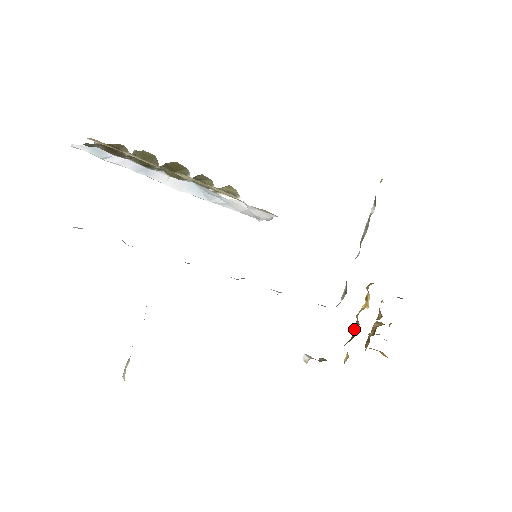
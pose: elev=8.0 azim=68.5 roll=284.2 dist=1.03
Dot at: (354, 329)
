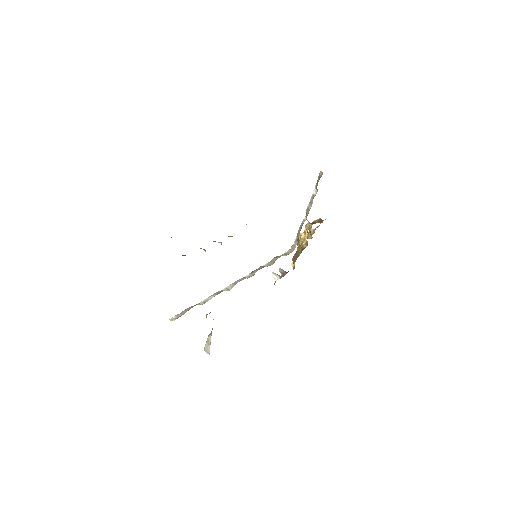
Dot at: (297, 249)
